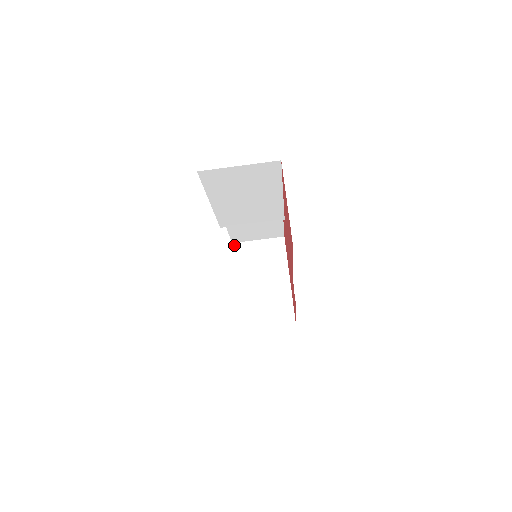
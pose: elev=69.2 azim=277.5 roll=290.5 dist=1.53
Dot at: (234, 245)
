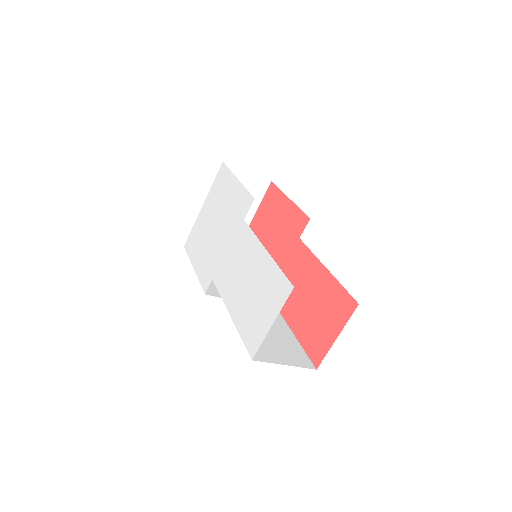
Dot at: occluded
